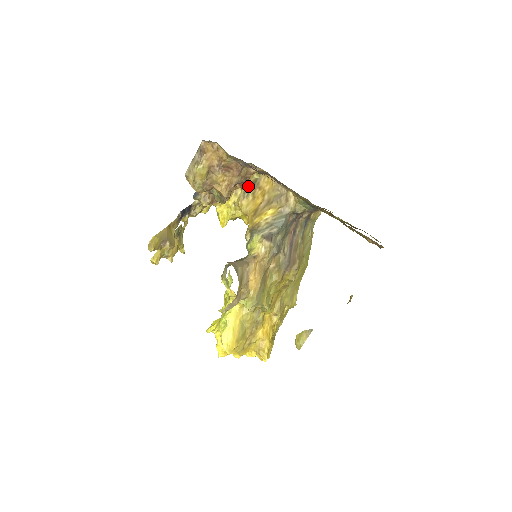
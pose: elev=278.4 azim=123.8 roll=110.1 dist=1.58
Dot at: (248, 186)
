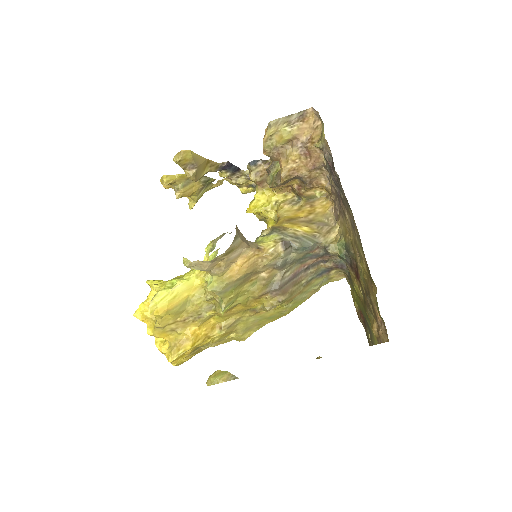
Dot at: (303, 196)
